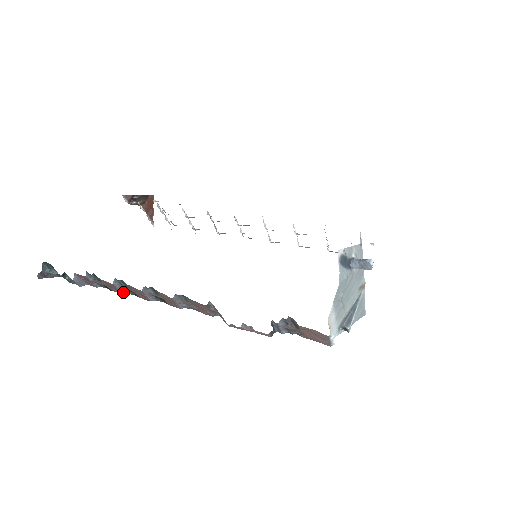
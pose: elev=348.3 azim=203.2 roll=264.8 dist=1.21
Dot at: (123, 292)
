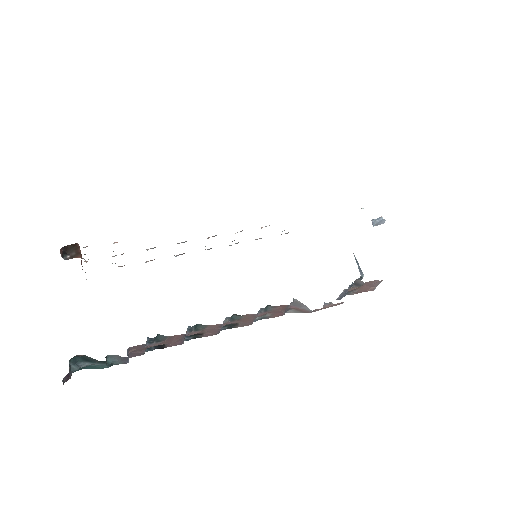
Dot at: (183, 341)
